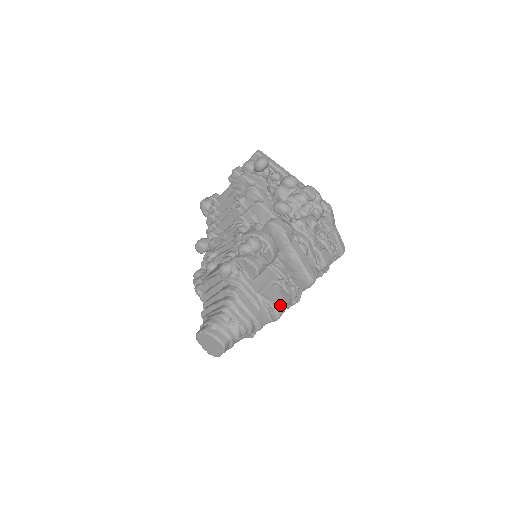
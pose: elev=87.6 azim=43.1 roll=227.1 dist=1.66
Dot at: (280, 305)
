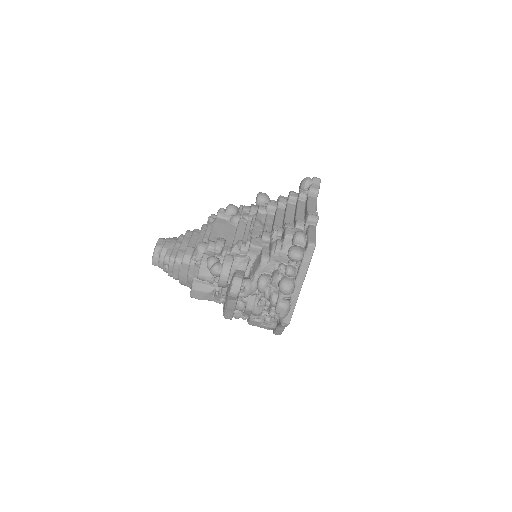
Dot at: (197, 296)
